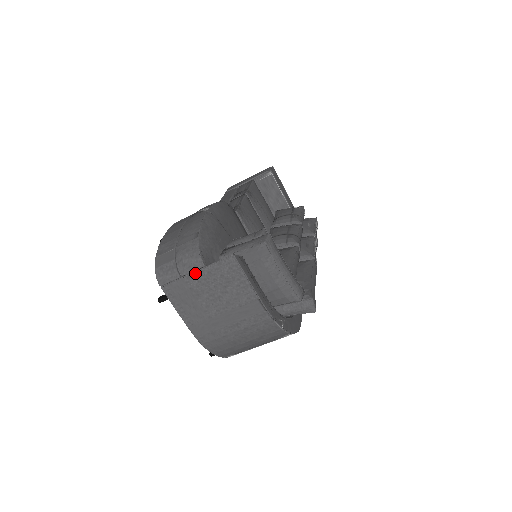
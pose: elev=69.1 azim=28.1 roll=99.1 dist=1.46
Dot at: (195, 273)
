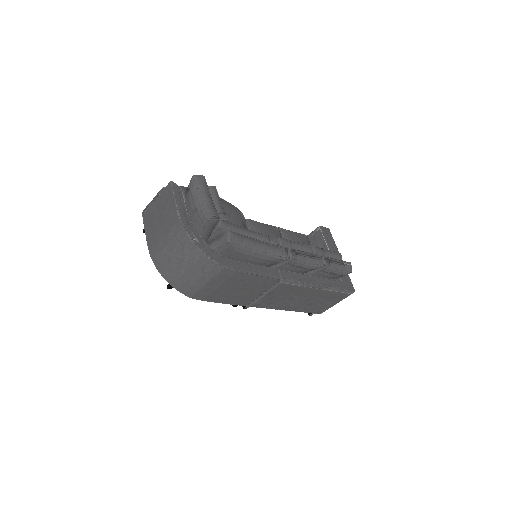
Dot at: (156, 200)
